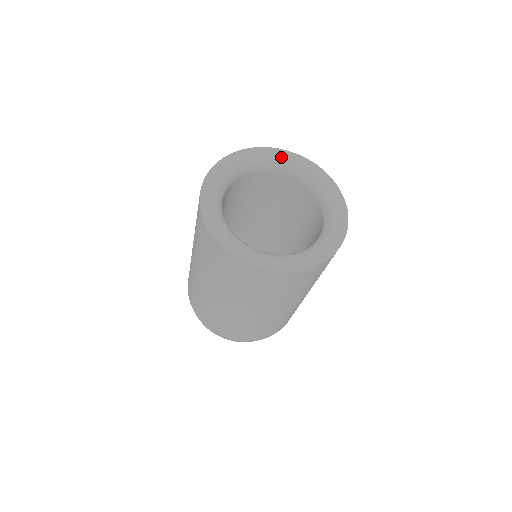
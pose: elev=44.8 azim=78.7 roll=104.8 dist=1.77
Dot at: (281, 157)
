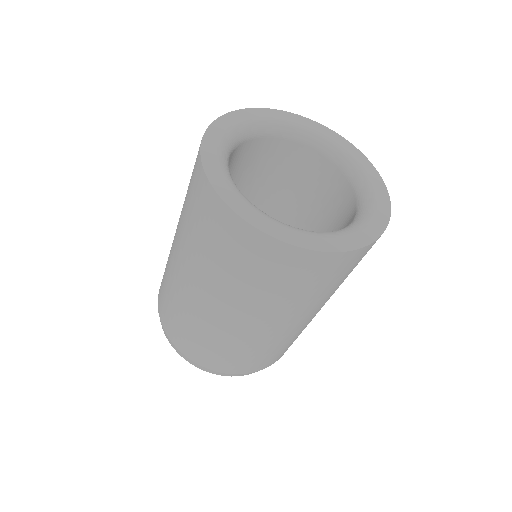
Dot at: (337, 141)
